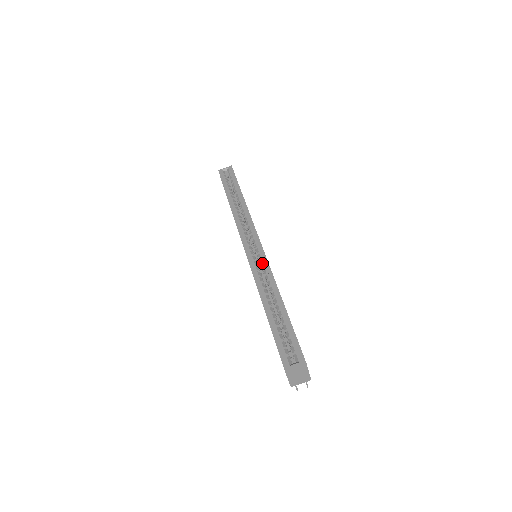
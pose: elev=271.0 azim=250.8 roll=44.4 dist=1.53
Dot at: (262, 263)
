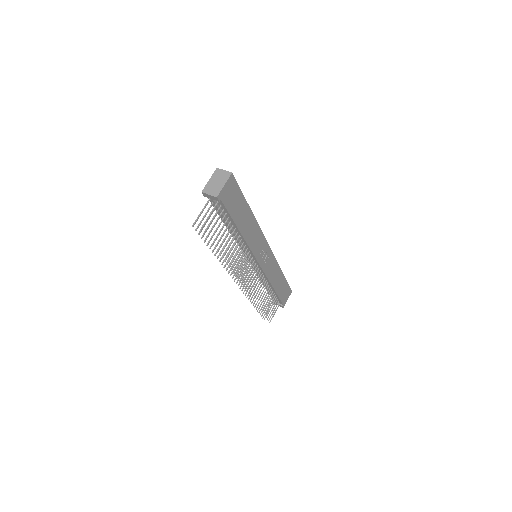
Dot at: occluded
